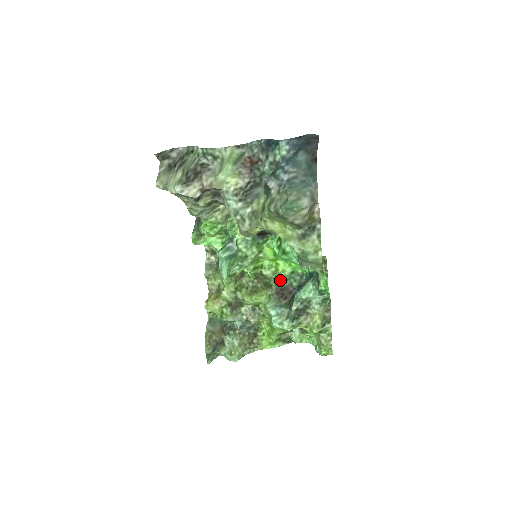
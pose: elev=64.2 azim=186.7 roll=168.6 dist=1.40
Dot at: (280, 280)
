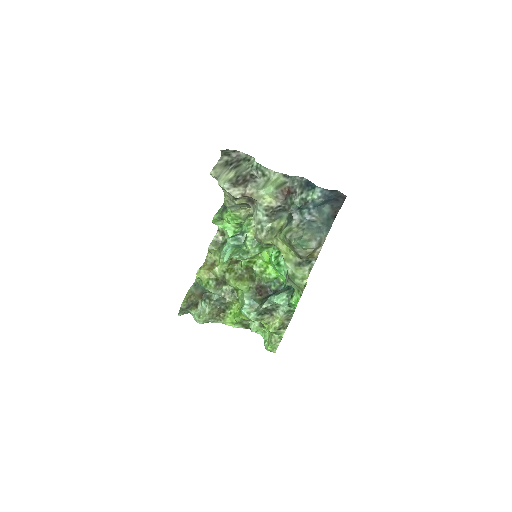
Dot at: (263, 279)
